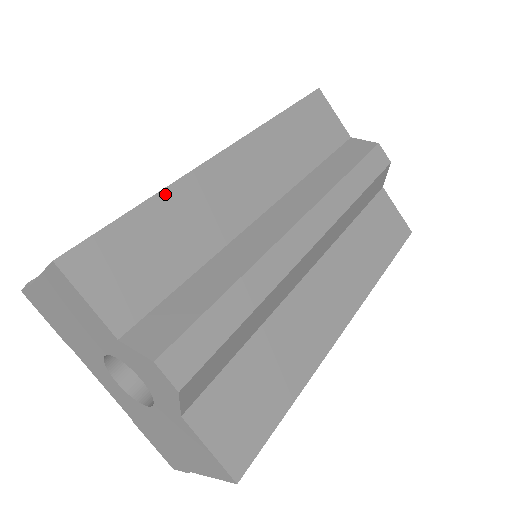
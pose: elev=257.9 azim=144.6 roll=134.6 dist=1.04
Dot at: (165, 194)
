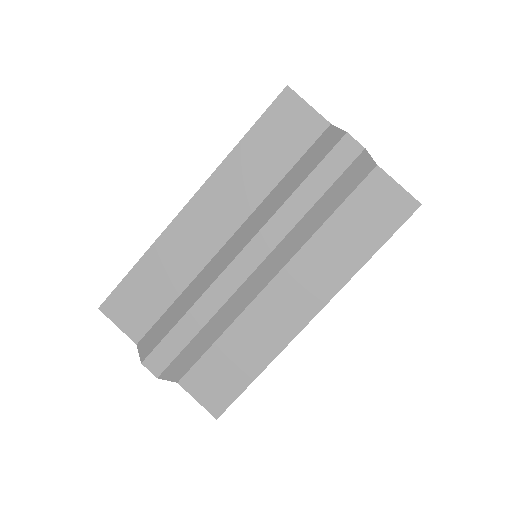
Dot at: (150, 252)
